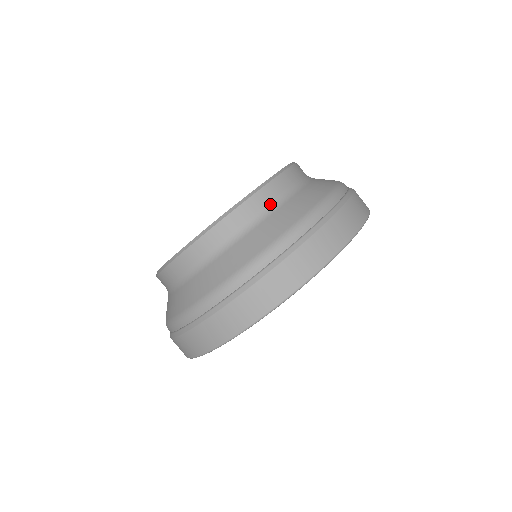
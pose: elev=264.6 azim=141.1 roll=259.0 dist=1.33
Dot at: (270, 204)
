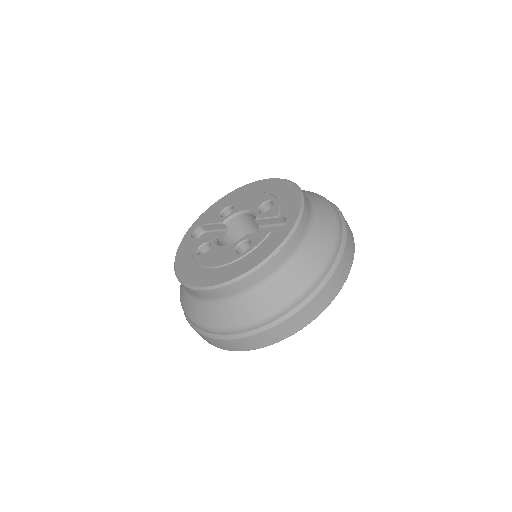
Dot at: (305, 233)
